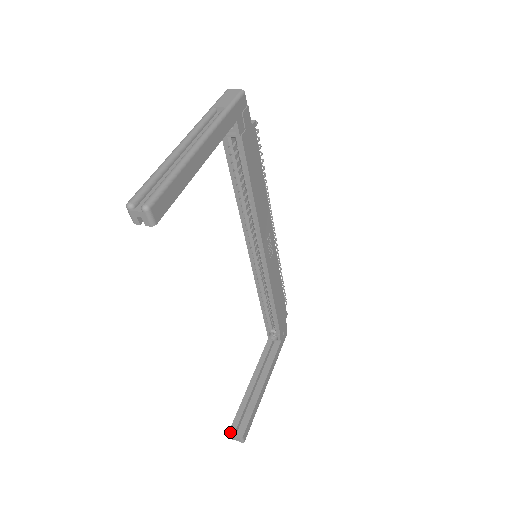
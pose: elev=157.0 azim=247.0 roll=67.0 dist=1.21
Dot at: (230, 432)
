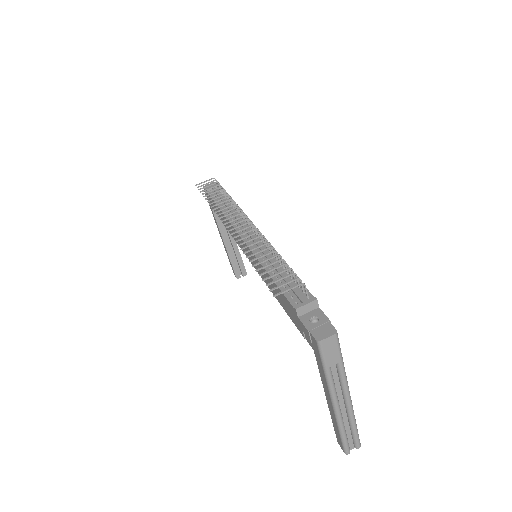
Dot at: (237, 278)
